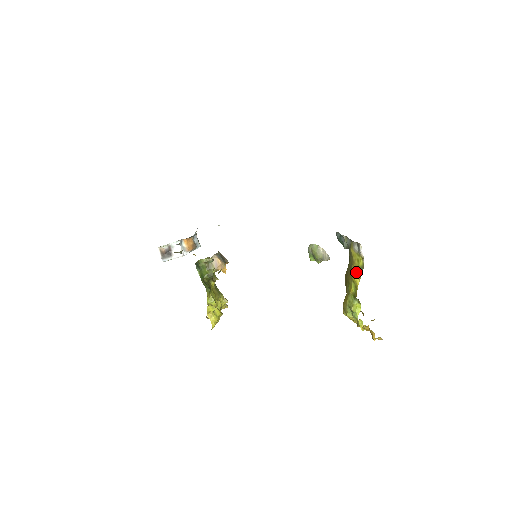
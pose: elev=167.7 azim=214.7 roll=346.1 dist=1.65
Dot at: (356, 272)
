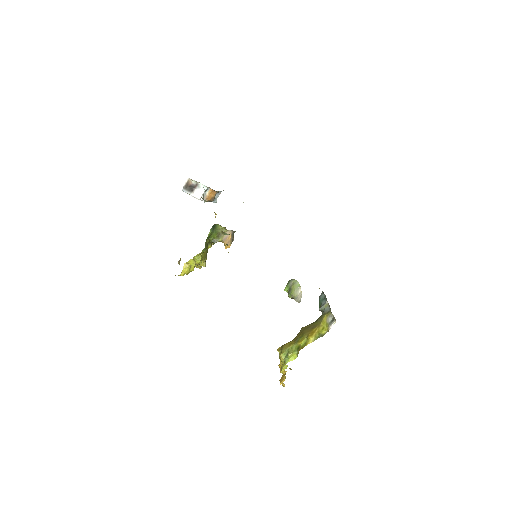
Dot at: (315, 334)
